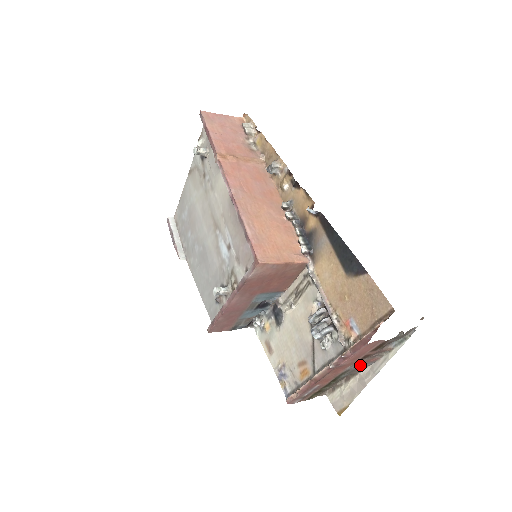
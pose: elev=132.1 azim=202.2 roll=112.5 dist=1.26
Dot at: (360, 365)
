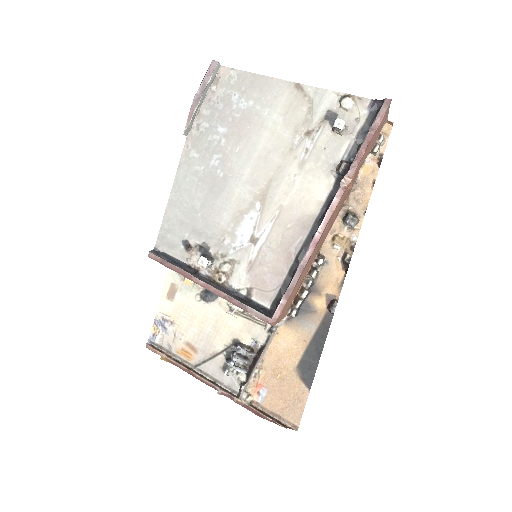
Dot at: occluded
